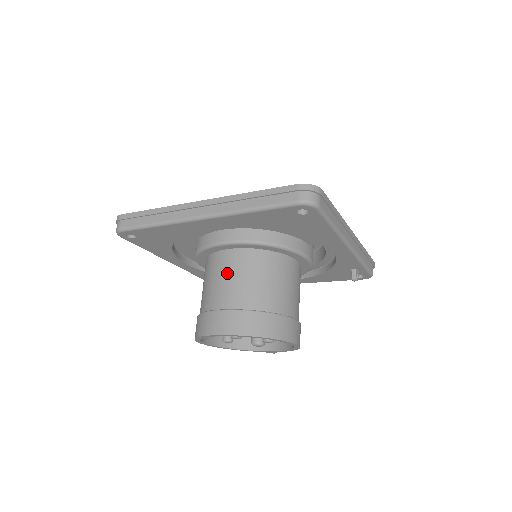
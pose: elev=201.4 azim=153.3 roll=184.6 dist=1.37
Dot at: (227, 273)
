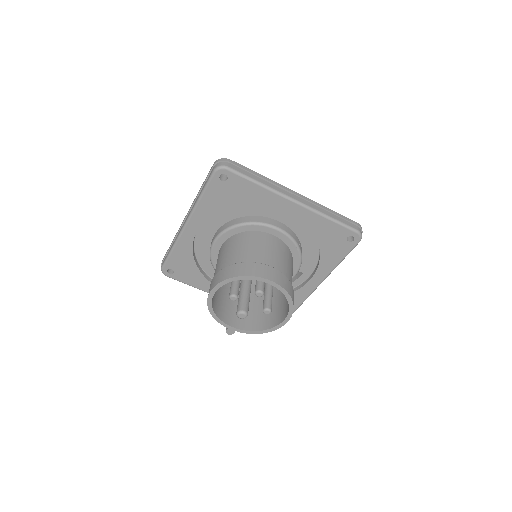
Dot at: (273, 248)
